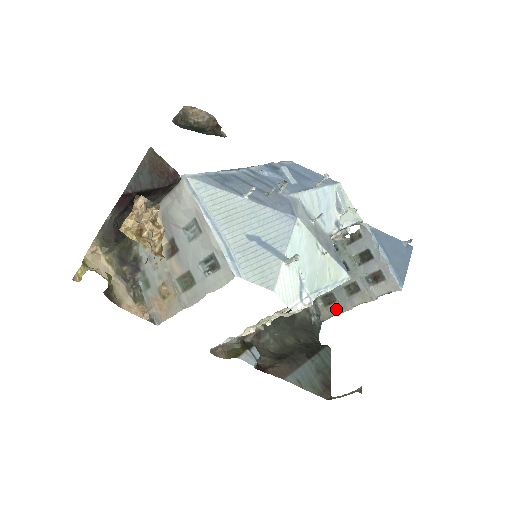
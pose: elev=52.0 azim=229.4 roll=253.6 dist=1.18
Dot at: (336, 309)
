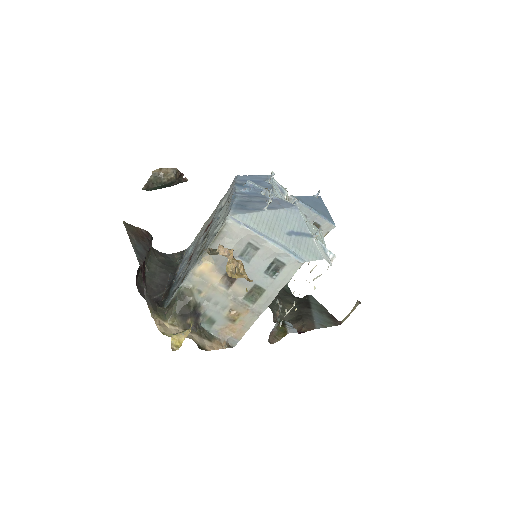
Dot at: occluded
